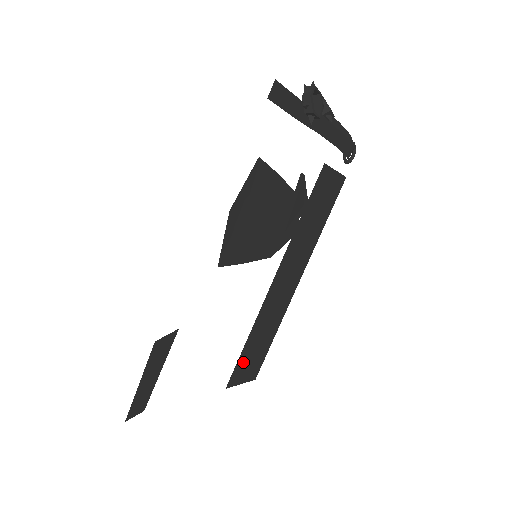
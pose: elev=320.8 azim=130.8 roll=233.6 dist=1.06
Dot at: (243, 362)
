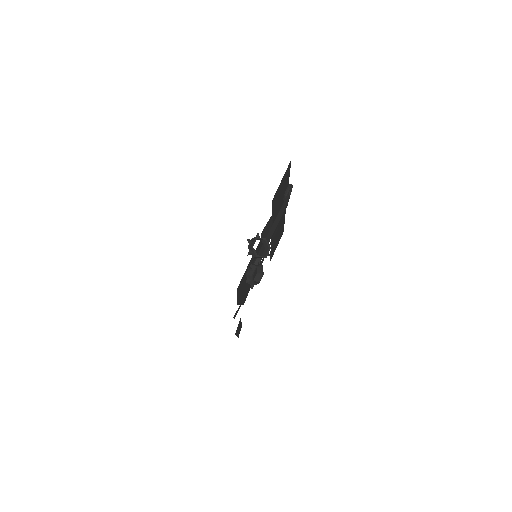
Dot at: (273, 250)
